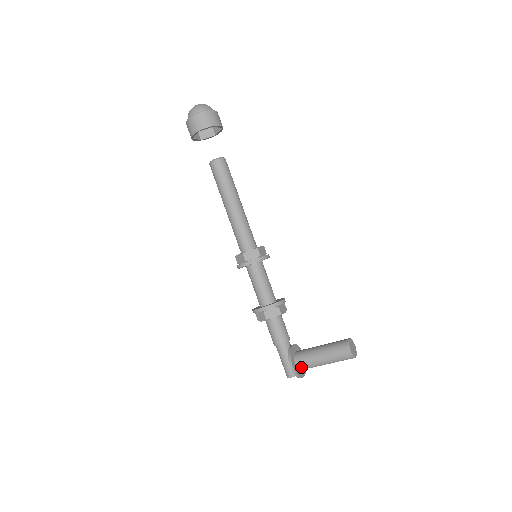
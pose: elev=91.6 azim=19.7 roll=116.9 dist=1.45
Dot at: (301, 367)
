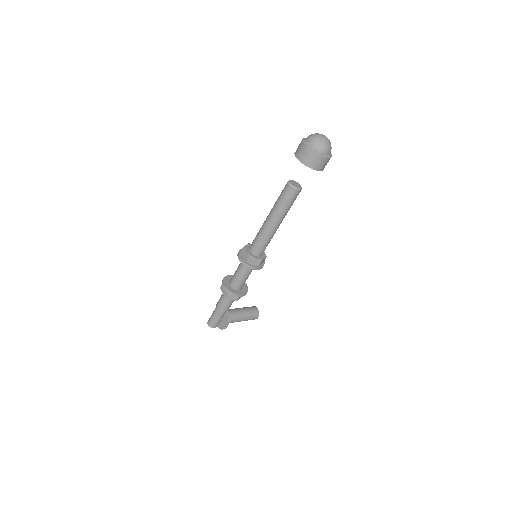
Dot at: occluded
